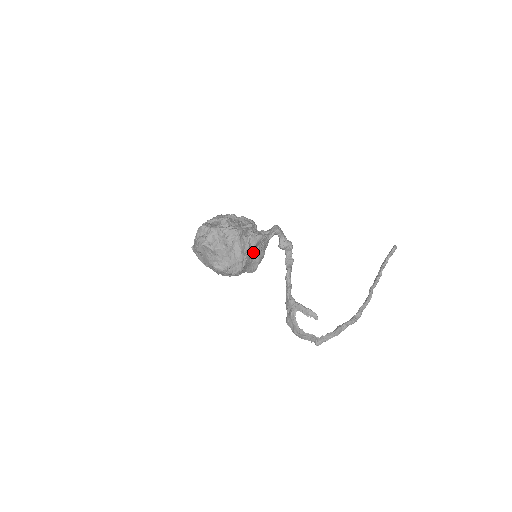
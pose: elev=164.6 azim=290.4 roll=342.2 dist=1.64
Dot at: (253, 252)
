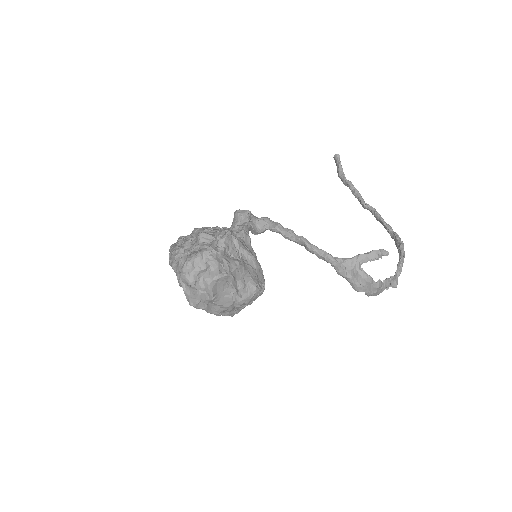
Dot at: occluded
